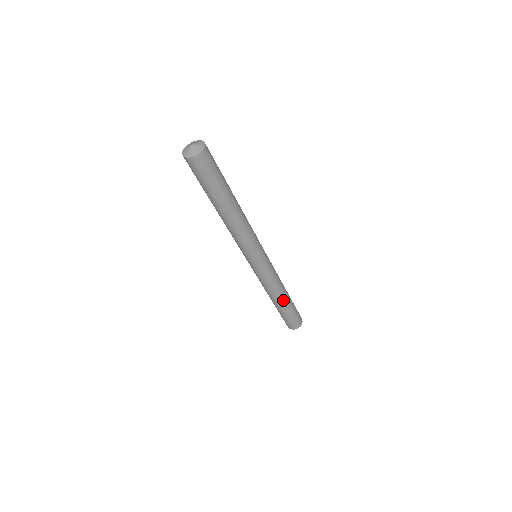
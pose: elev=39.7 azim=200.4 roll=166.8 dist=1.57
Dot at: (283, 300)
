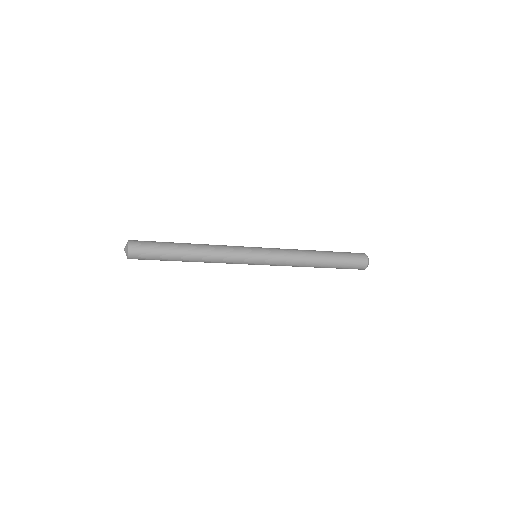
Dot at: (319, 261)
